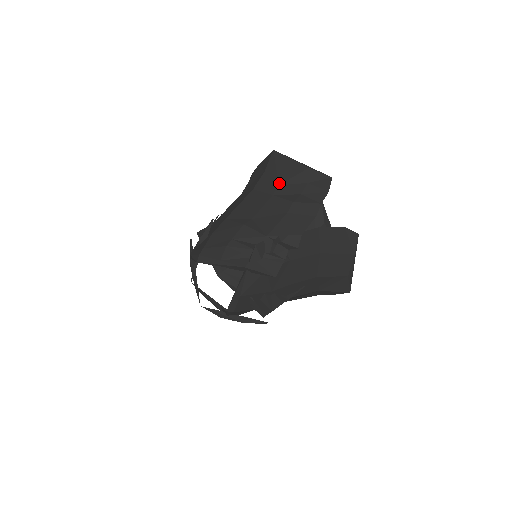
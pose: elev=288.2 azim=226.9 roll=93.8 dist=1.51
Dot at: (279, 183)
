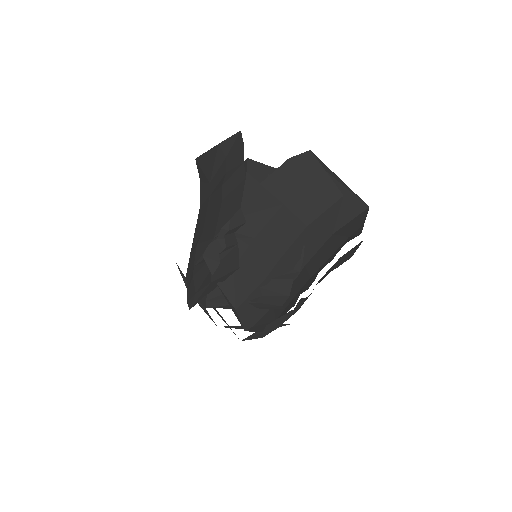
Dot at: (209, 181)
